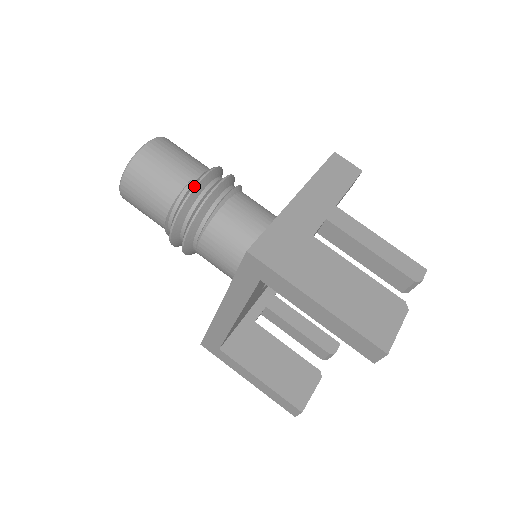
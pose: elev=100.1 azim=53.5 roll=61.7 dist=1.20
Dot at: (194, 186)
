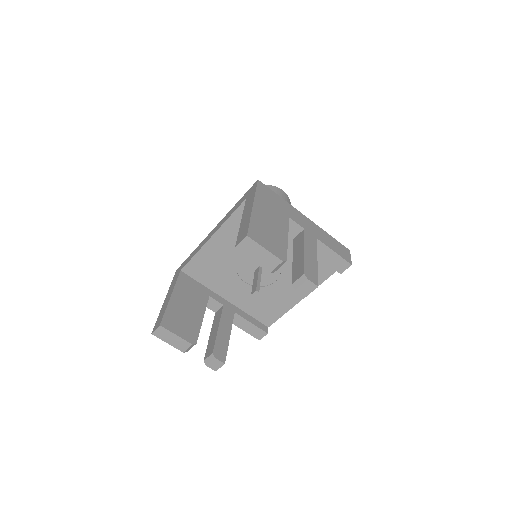
Dot at: occluded
